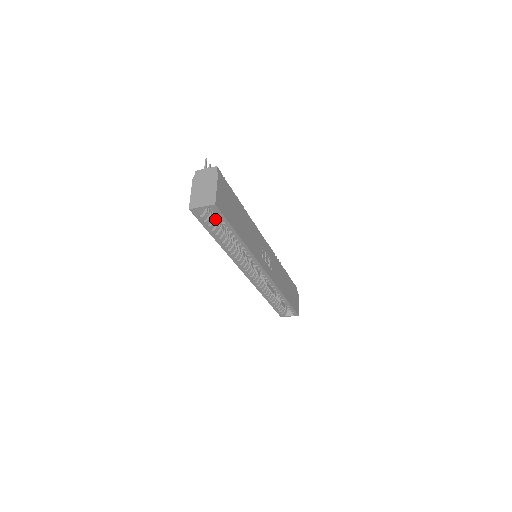
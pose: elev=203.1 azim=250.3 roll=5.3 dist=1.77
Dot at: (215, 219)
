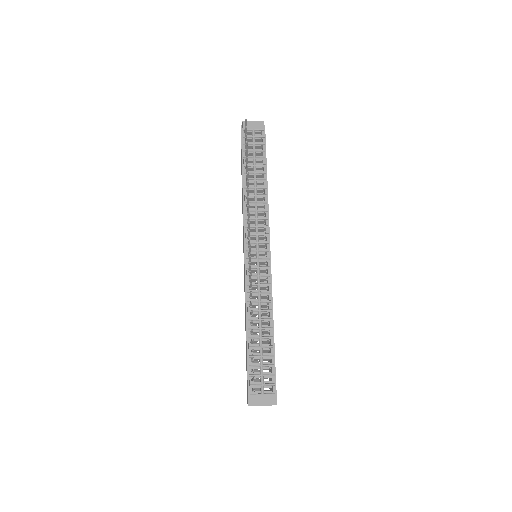
Dot at: occluded
